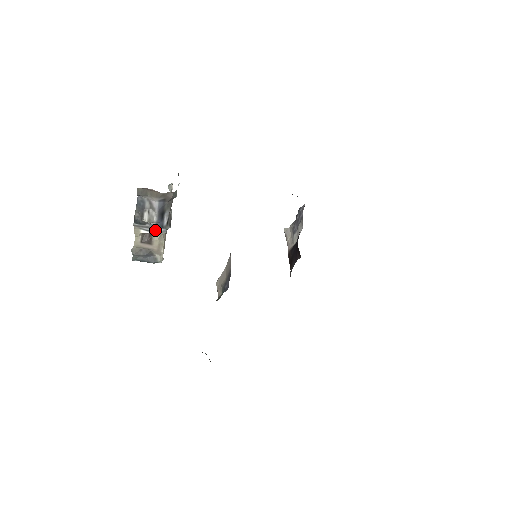
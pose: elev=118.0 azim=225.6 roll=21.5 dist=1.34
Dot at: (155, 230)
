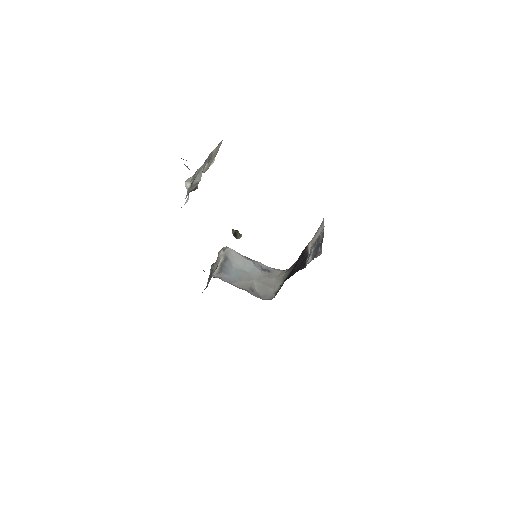
Dot at: occluded
